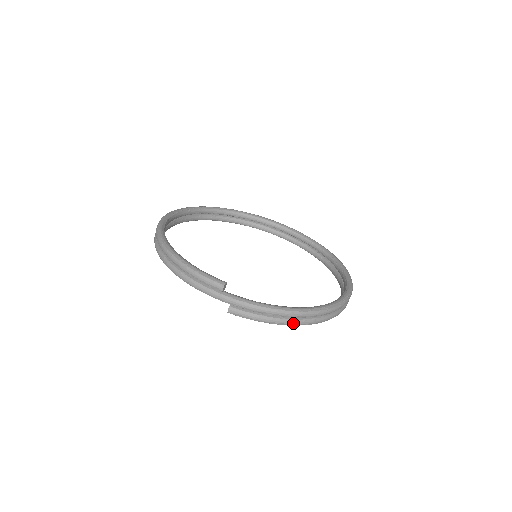
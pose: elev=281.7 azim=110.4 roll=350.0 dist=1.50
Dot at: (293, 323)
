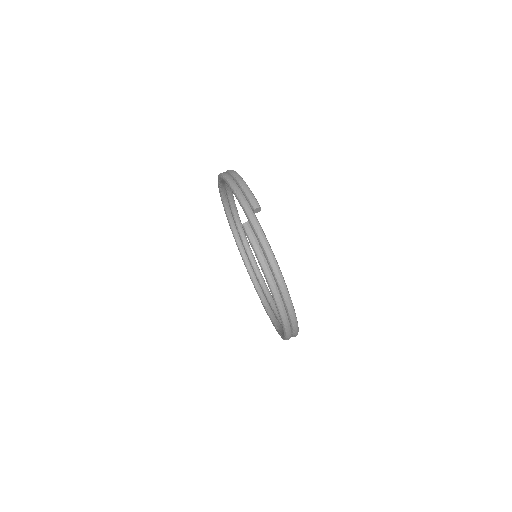
Dot at: (270, 277)
